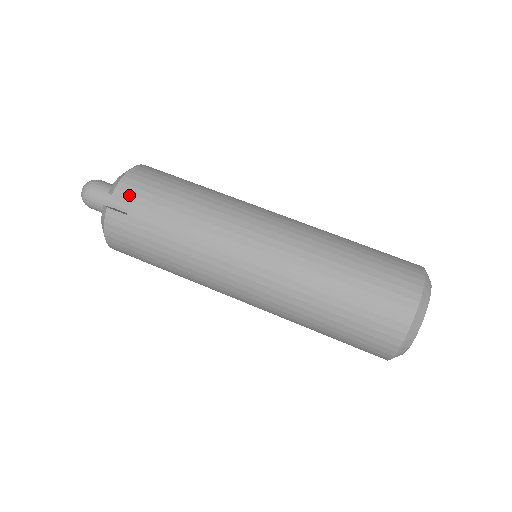
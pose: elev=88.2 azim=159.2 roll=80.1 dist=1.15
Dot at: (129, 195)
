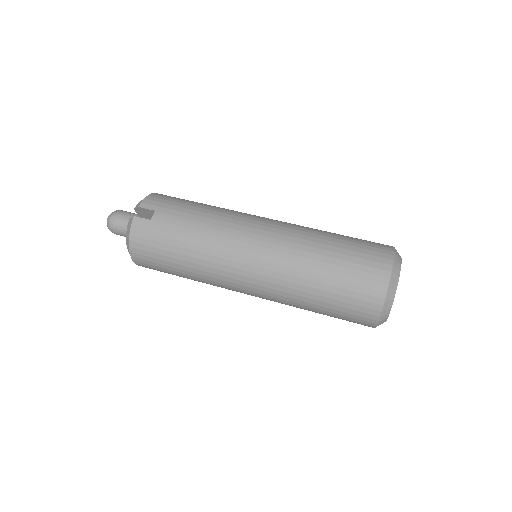
Dot at: (153, 206)
